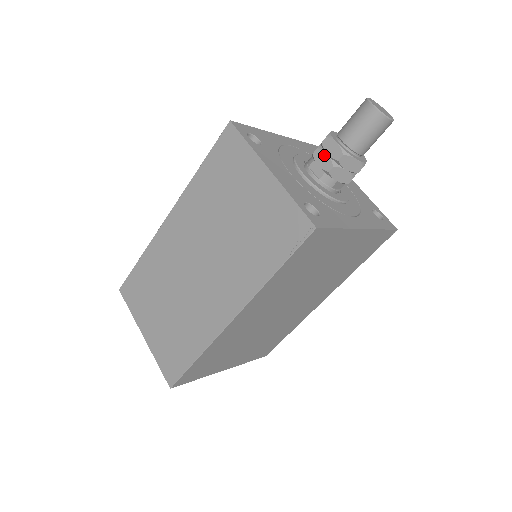
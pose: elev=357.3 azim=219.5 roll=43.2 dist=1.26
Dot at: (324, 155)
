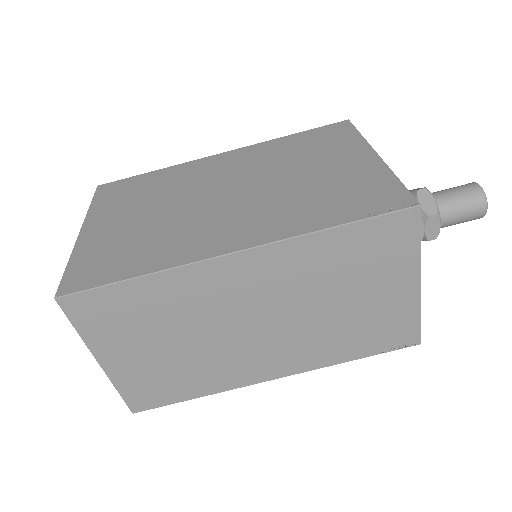
Dot at: (422, 229)
